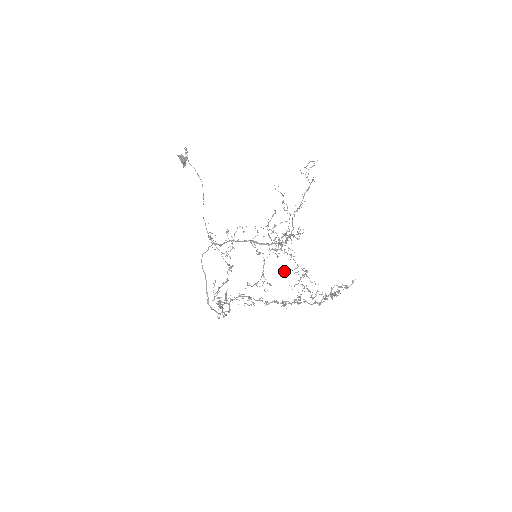
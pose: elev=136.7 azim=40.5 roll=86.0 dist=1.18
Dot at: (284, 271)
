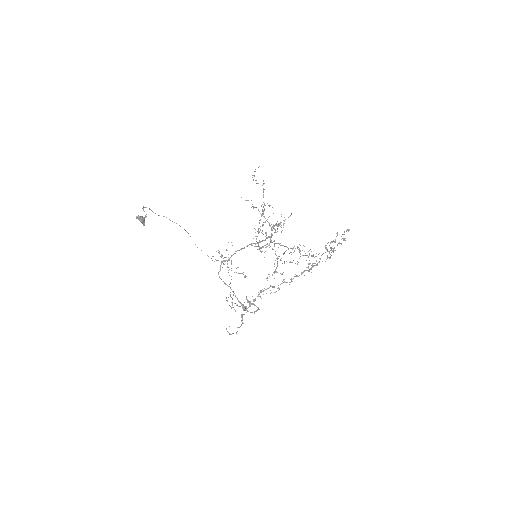
Dot at: occluded
